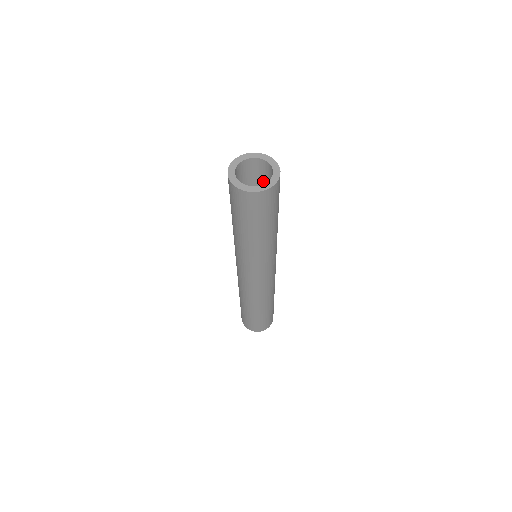
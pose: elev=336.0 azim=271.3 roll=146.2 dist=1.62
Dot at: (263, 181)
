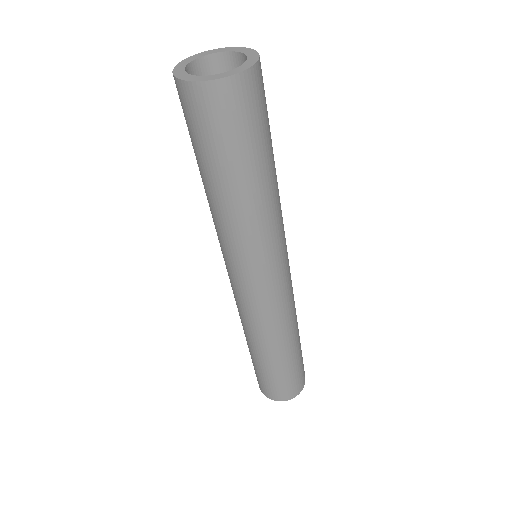
Dot at: occluded
